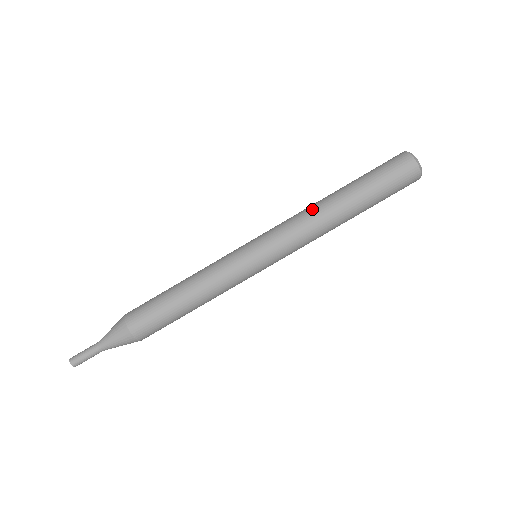
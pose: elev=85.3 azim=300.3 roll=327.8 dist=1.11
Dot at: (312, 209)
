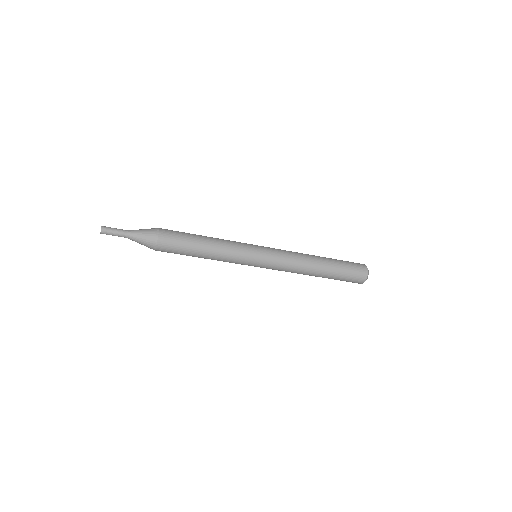
Dot at: (304, 256)
